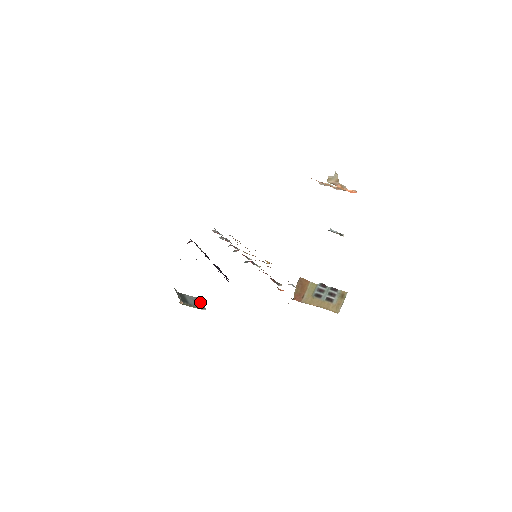
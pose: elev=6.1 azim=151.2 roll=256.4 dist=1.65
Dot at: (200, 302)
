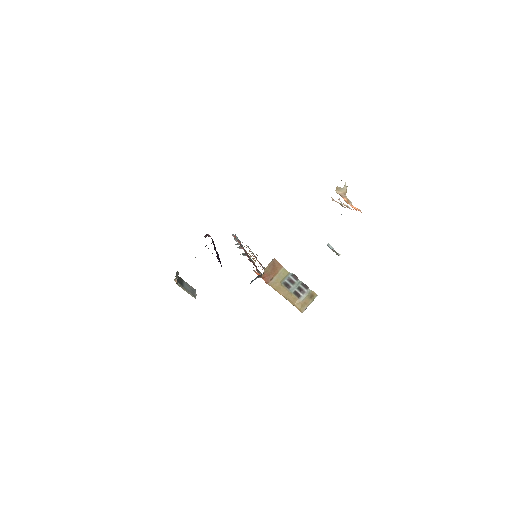
Dot at: (195, 292)
